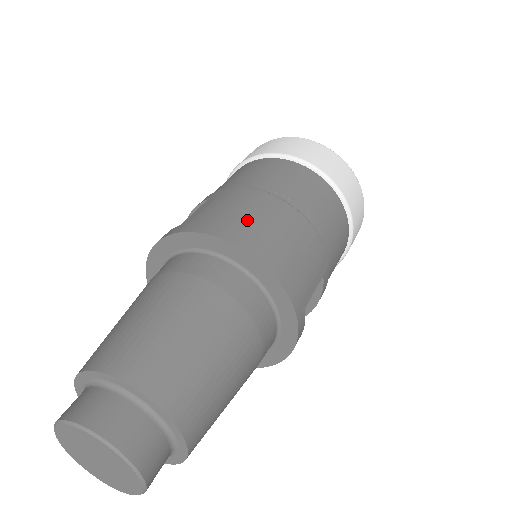
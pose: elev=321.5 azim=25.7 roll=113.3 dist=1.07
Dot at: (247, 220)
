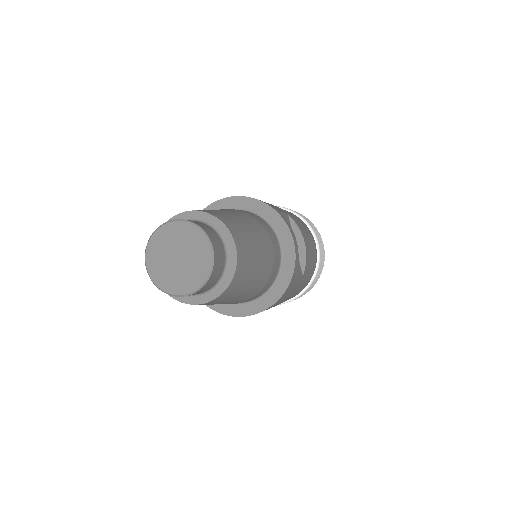
Dot at: occluded
